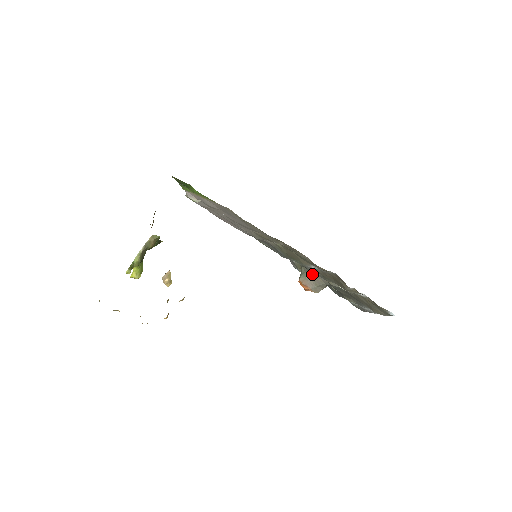
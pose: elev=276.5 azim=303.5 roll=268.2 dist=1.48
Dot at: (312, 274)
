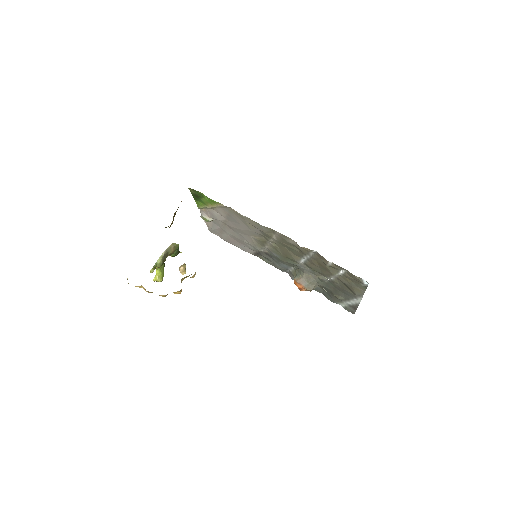
Dot at: (304, 272)
